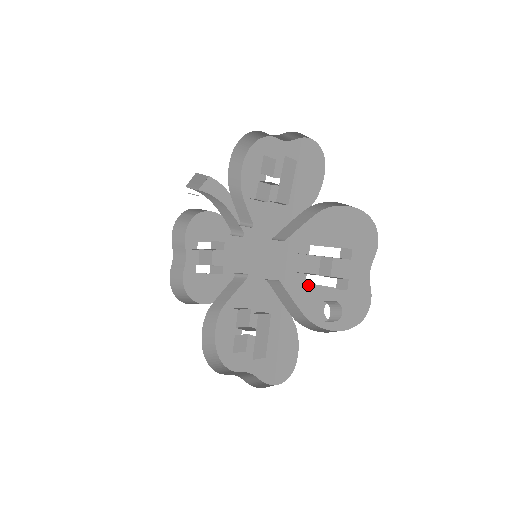
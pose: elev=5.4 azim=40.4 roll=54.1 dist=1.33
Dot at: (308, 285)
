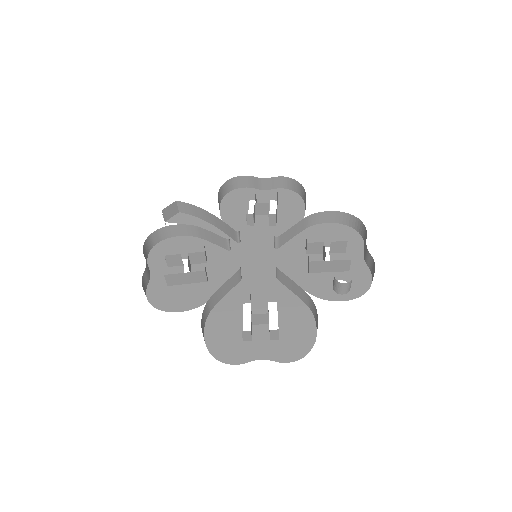
Dot at: (312, 274)
